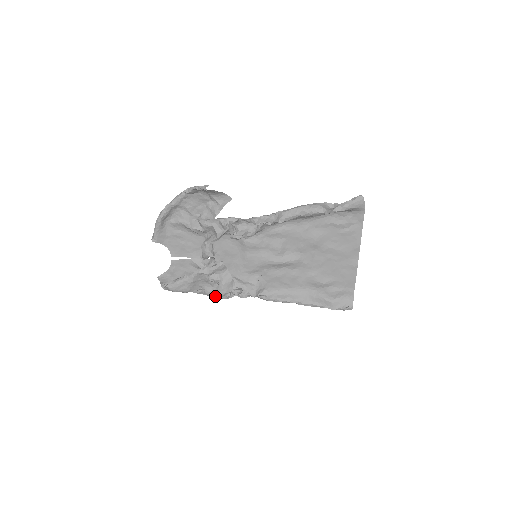
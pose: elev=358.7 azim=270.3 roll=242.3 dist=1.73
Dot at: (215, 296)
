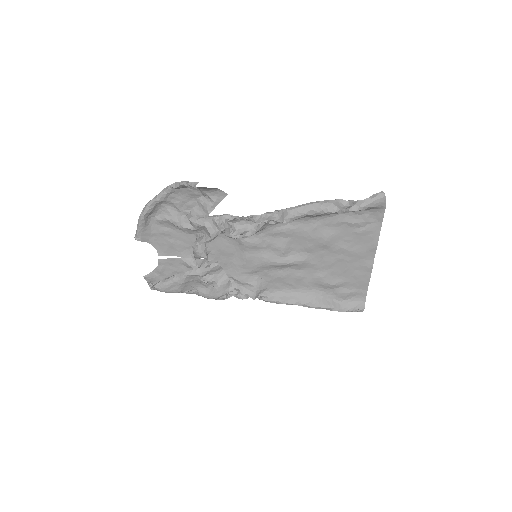
Dot at: (209, 298)
